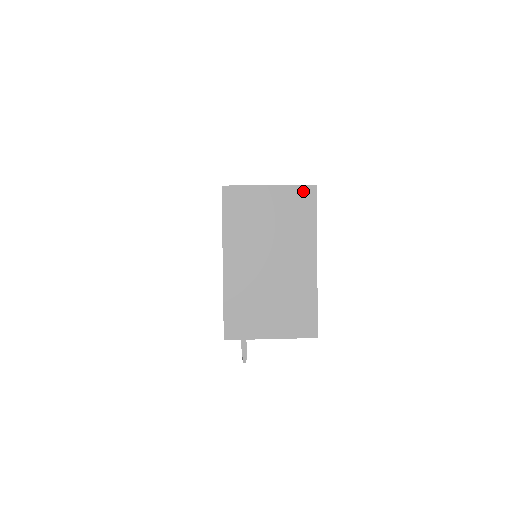
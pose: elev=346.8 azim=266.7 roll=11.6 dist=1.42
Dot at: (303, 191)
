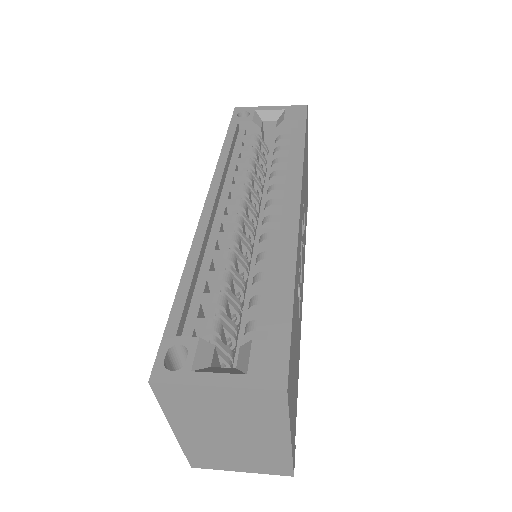
Dot at: (267, 394)
